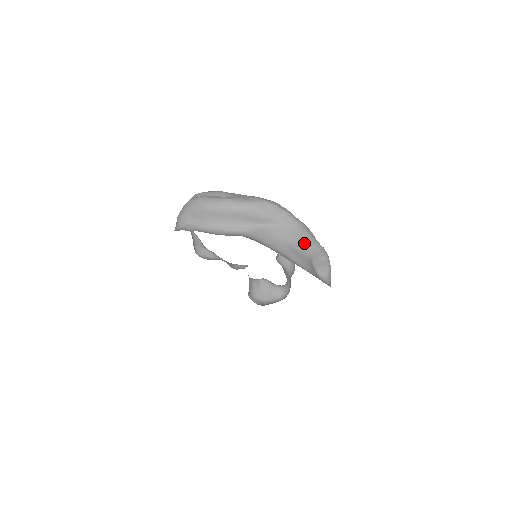
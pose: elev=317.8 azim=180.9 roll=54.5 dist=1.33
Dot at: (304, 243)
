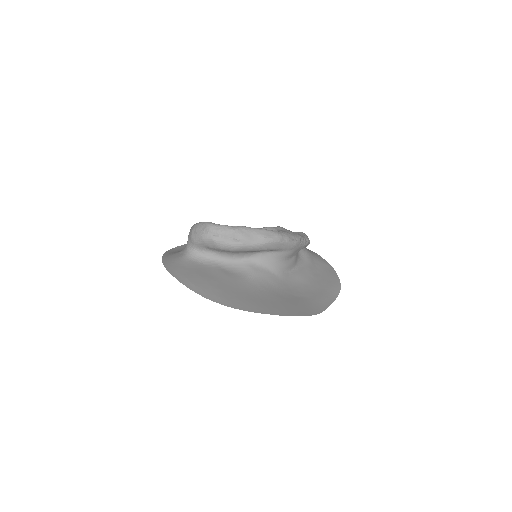
Dot at: (296, 251)
